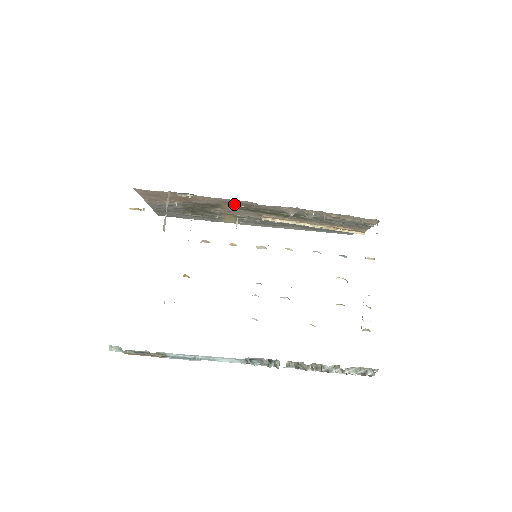
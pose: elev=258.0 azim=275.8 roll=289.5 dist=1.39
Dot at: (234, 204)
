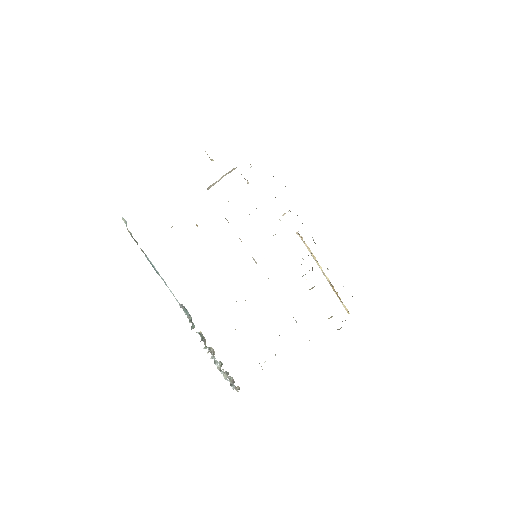
Dot at: occluded
